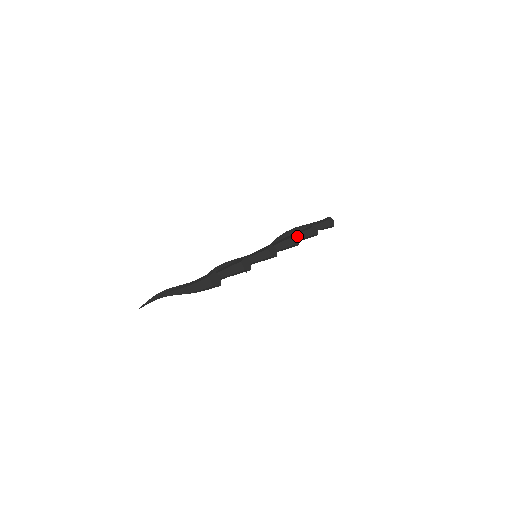
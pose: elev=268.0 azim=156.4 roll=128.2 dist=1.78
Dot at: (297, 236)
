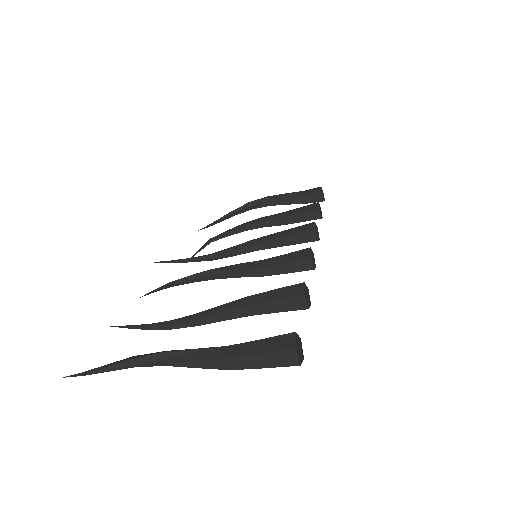
Dot at: (292, 217)
